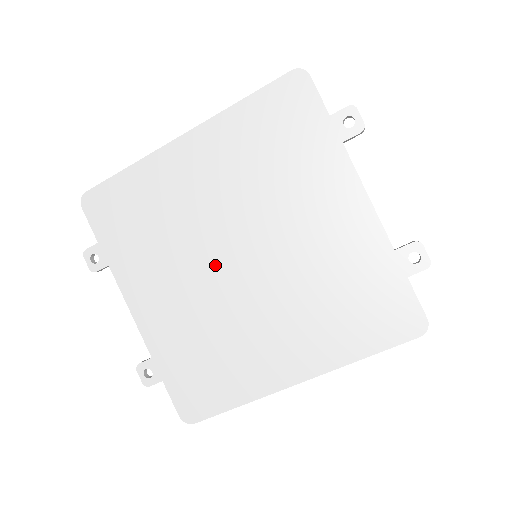
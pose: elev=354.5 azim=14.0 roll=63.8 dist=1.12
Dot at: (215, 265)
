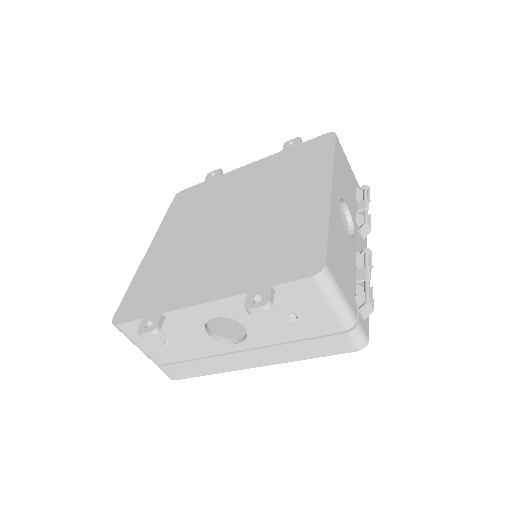
Dot at: (222, 236)
